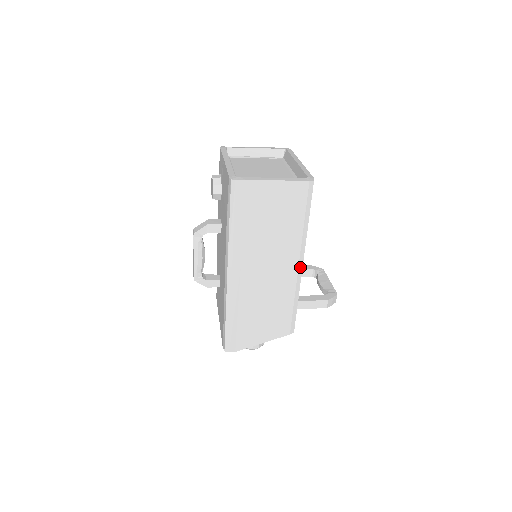
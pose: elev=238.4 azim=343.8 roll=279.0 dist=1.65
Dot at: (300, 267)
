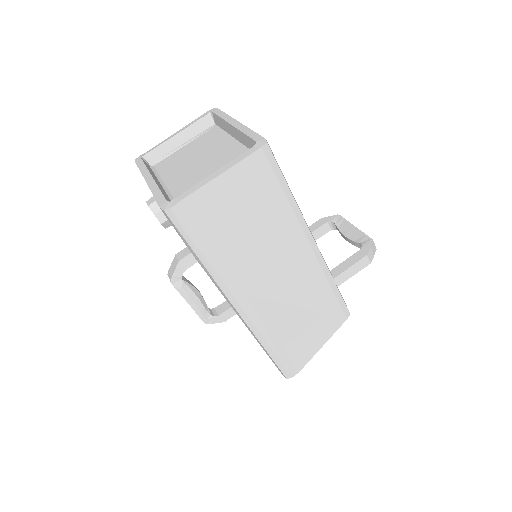
Dot at: (314, 248)
